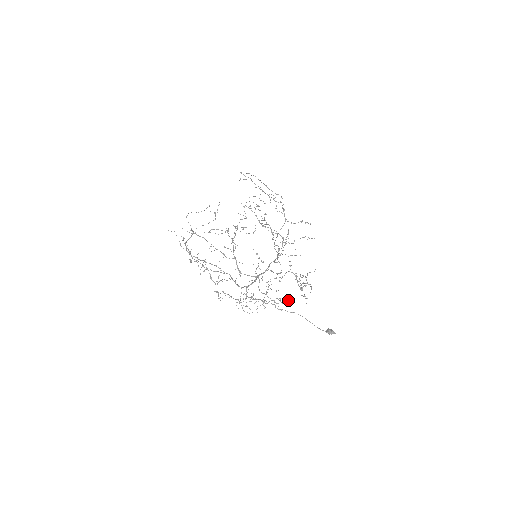
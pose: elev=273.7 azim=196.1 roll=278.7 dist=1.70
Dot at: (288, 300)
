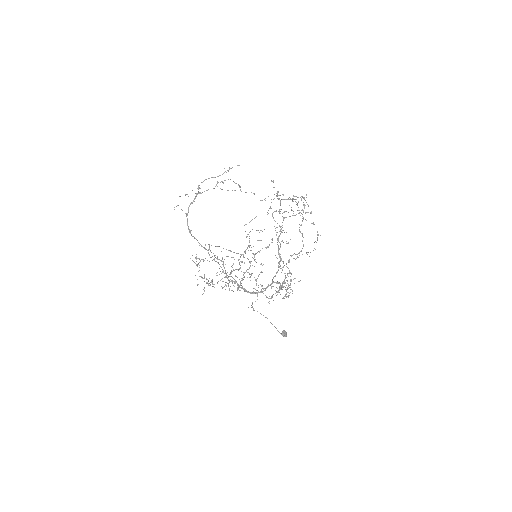
Dot at: occluded
